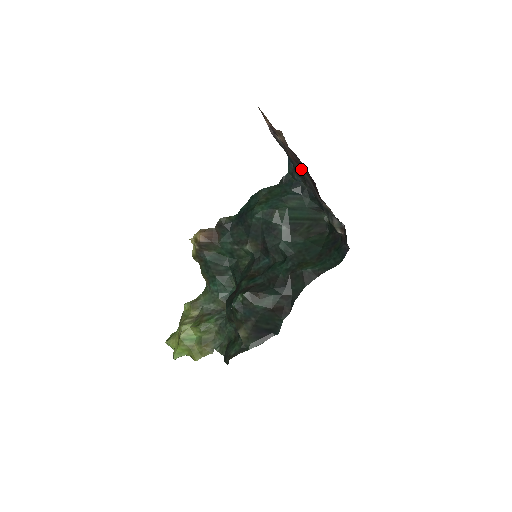
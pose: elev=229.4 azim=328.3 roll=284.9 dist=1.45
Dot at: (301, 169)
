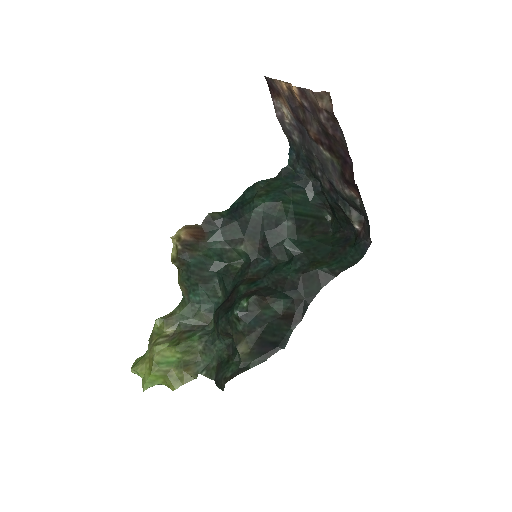
Dot at: (323, 150)
